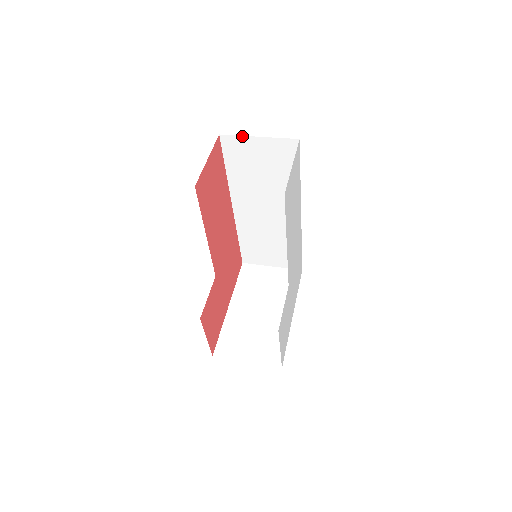
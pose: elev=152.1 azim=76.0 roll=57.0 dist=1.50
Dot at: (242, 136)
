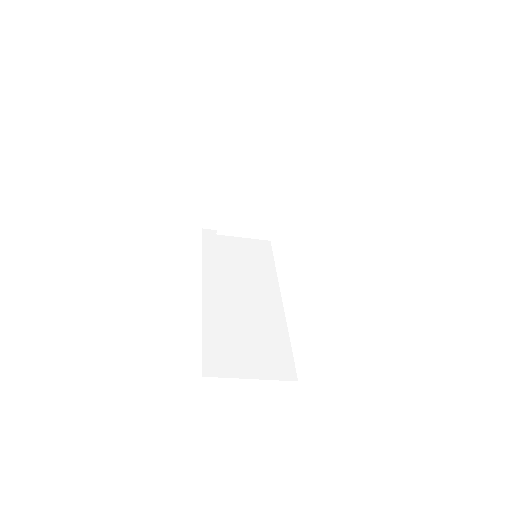
Dot at: occluded
